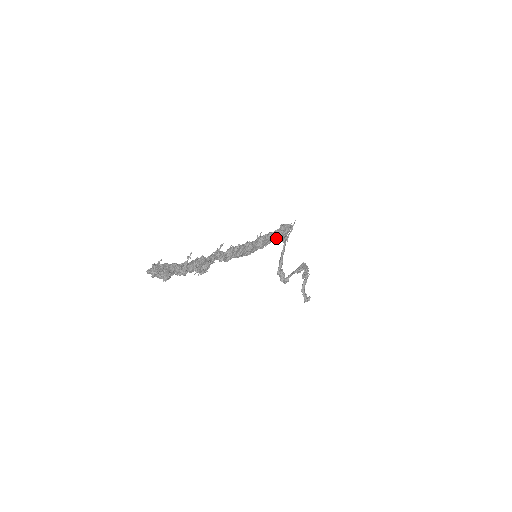
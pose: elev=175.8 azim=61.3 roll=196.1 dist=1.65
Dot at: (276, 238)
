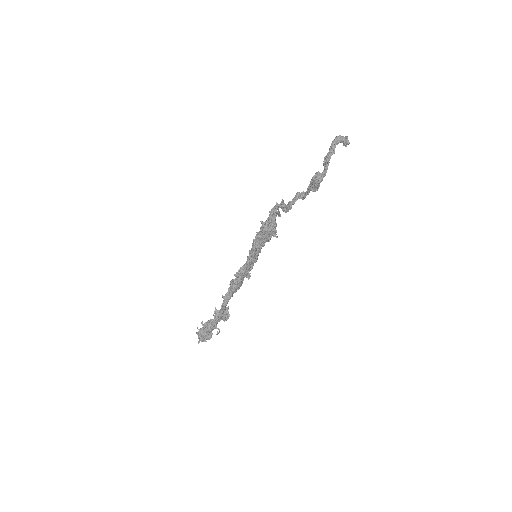
Dot at: occluded
